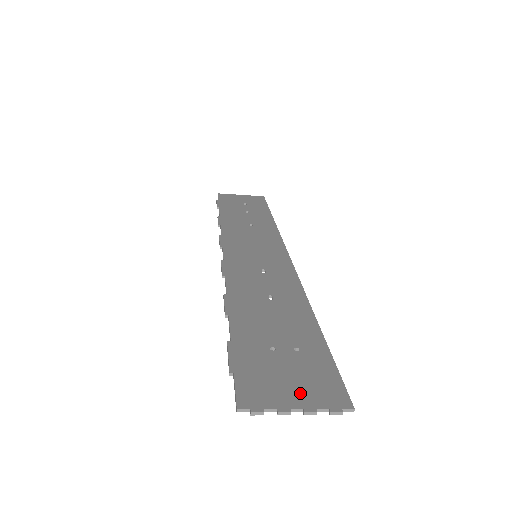
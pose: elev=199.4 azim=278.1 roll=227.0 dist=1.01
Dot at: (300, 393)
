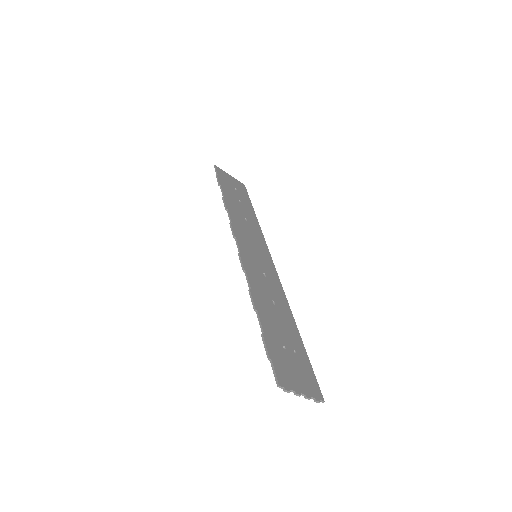
Dot at: (302, 384)
